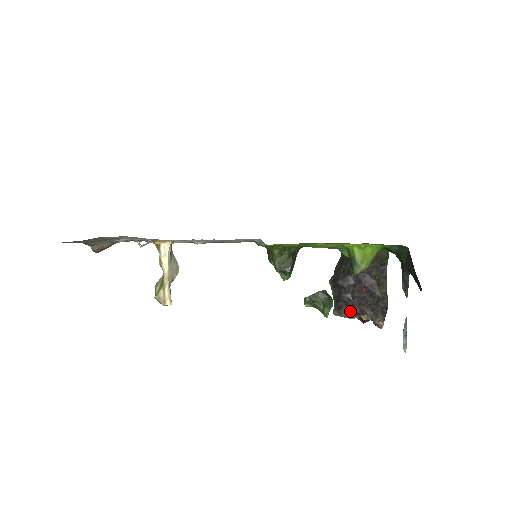
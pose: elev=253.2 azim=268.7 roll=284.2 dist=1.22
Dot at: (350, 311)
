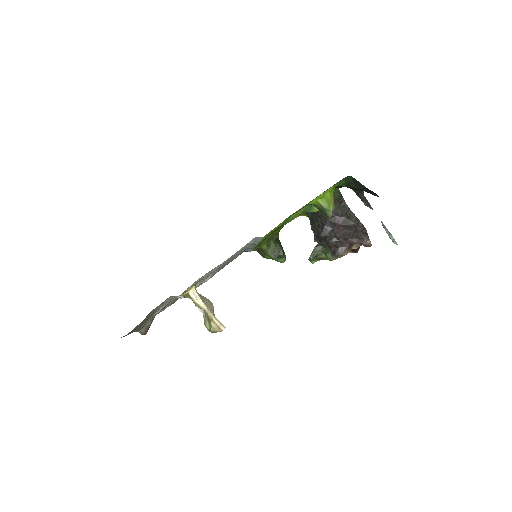
Dot at: (343, 249)
